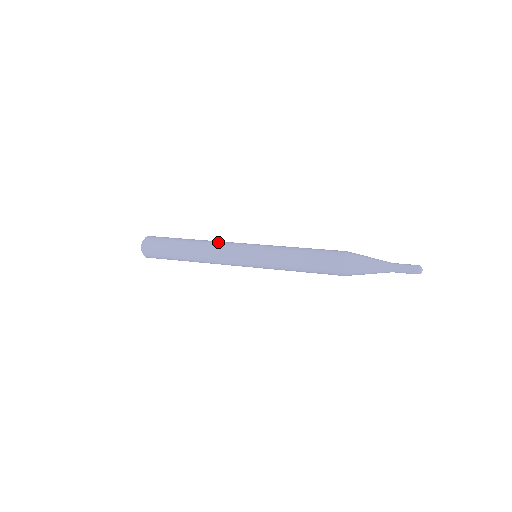
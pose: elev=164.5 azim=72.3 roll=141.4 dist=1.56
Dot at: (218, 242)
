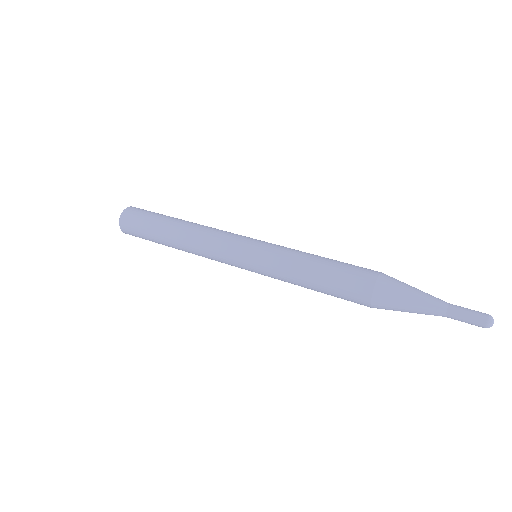
Dot at: (202, 245)
